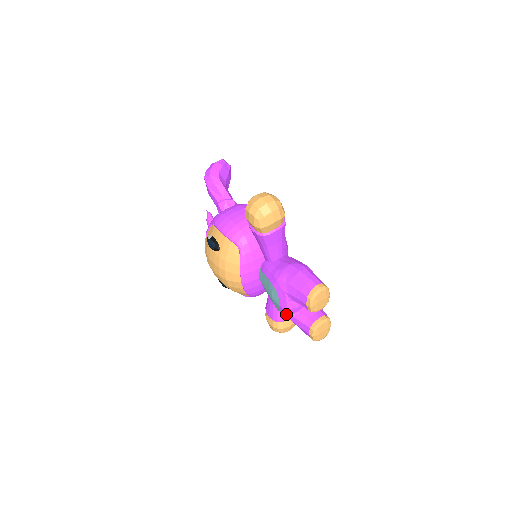
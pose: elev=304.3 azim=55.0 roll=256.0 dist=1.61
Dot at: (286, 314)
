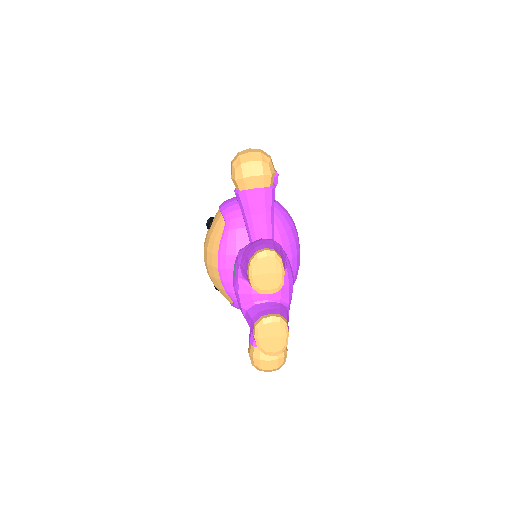
Dot at: (240, 305)
